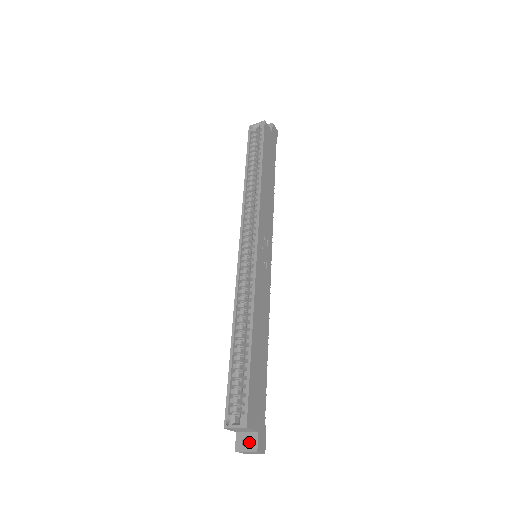
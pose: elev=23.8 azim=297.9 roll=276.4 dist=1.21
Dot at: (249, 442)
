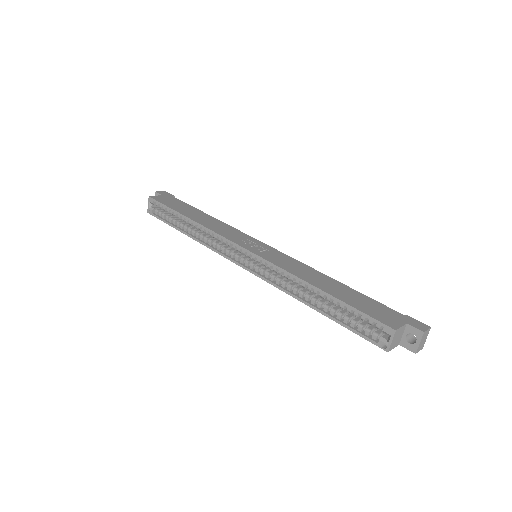
Dot at: (414, 338)
